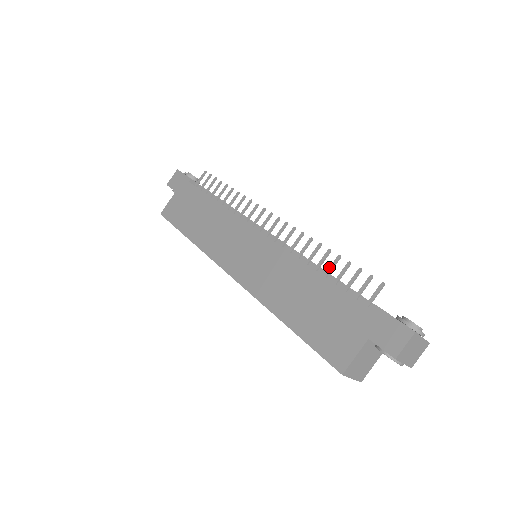
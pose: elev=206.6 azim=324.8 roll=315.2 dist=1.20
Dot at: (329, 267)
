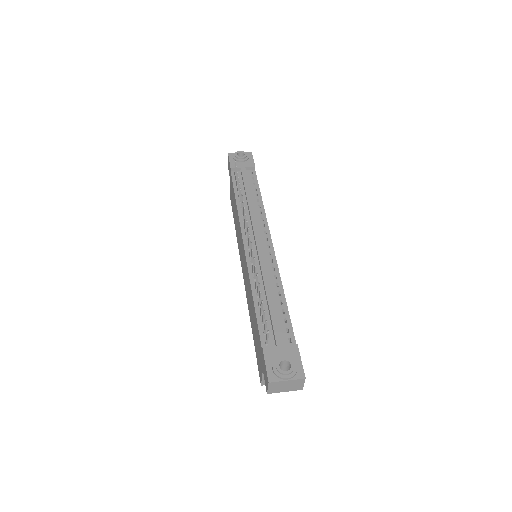
Dot at: occluded
